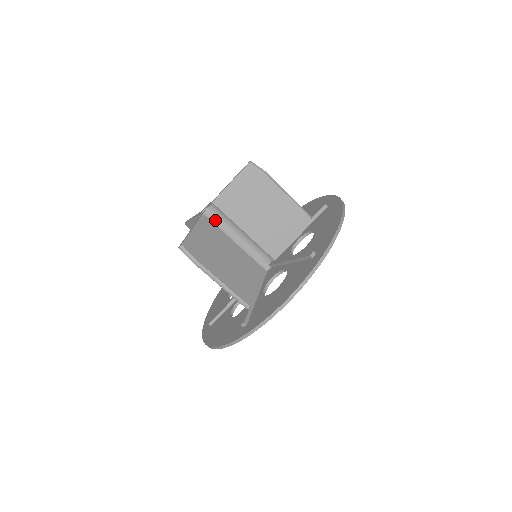
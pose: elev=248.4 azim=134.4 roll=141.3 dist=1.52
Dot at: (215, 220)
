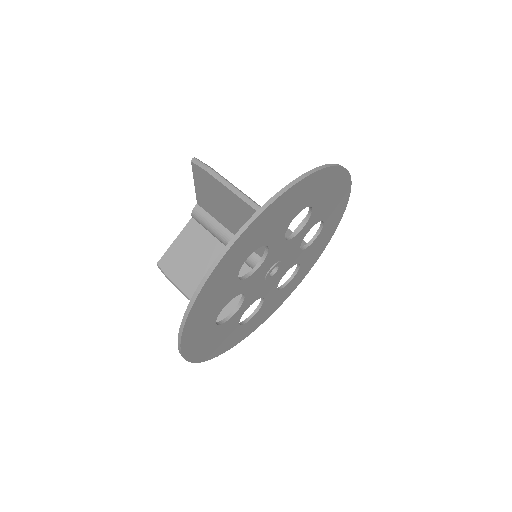
Dot at: occluded
